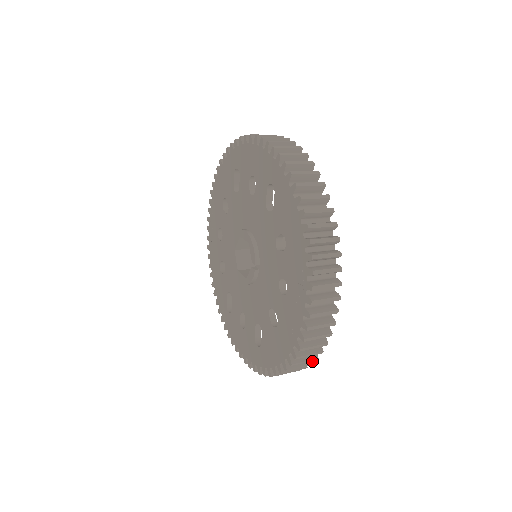
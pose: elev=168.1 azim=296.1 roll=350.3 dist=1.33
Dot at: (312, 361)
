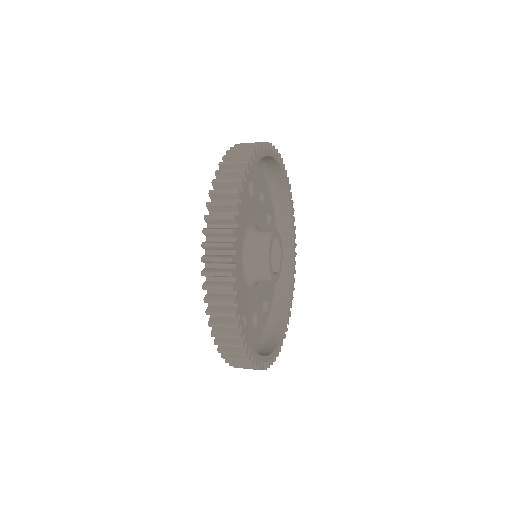
Dot at: (277, 355)
